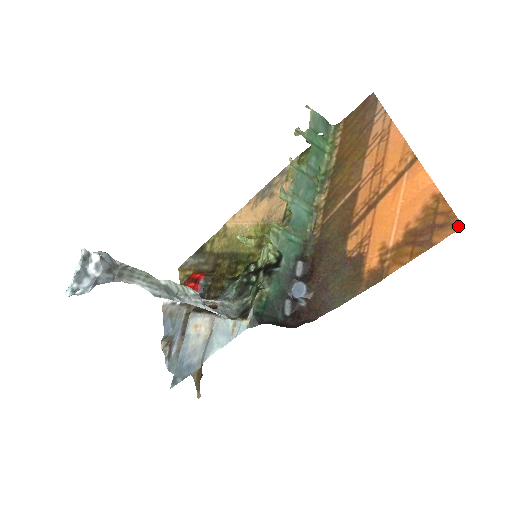
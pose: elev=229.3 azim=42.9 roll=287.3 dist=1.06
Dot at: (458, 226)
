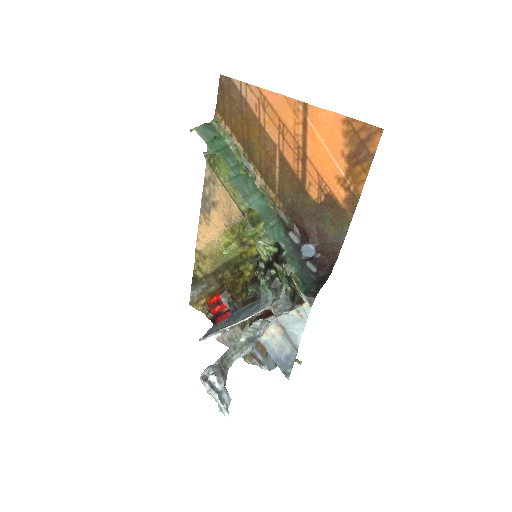
Dot at: (380, 131)
